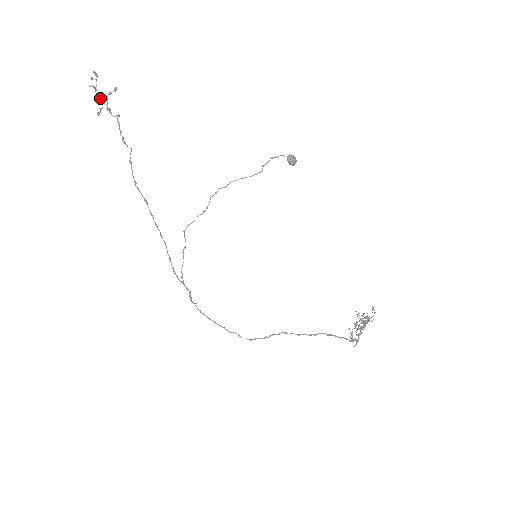
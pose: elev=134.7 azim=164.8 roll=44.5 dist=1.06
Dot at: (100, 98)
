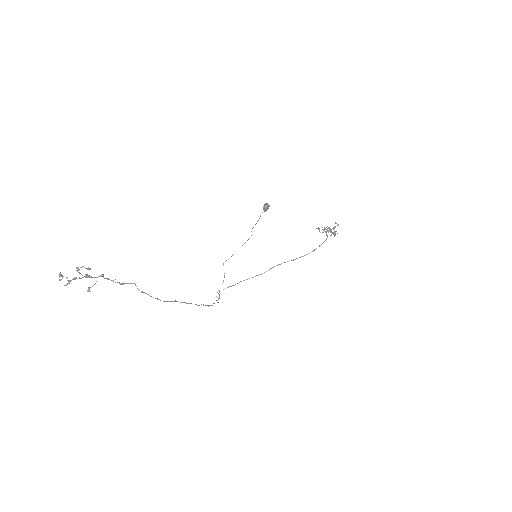
Dot at: (75, 279)
